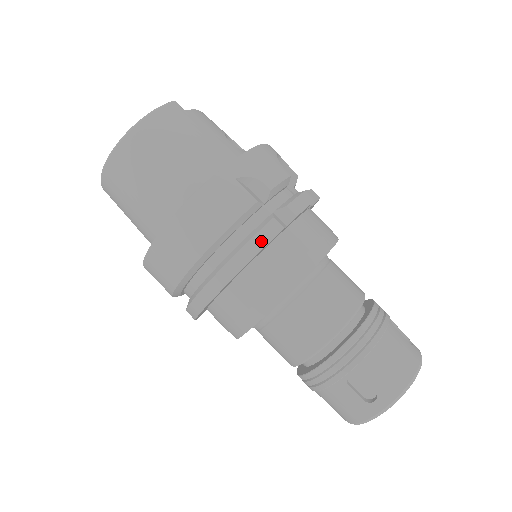
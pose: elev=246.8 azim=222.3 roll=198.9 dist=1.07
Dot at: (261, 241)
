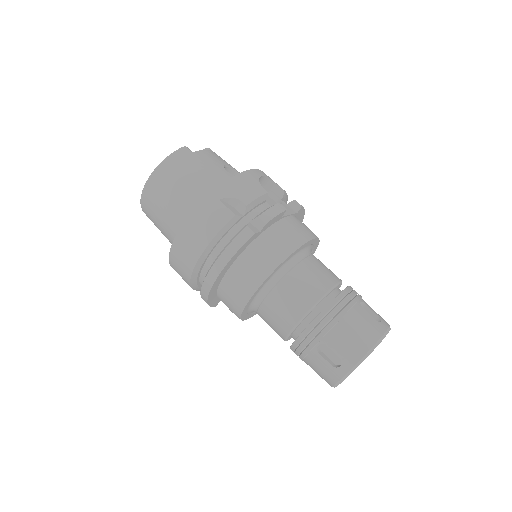
Dot at: (237, 244)
